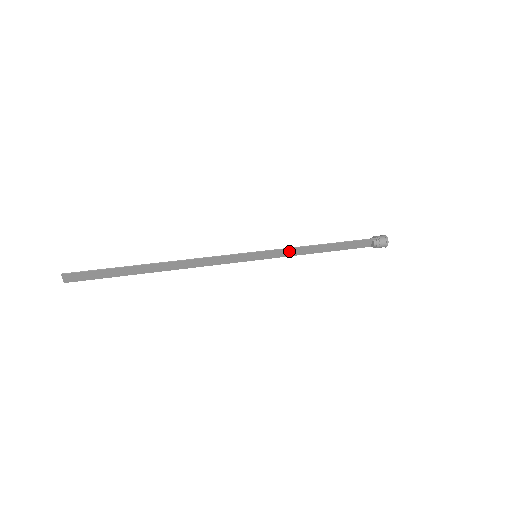
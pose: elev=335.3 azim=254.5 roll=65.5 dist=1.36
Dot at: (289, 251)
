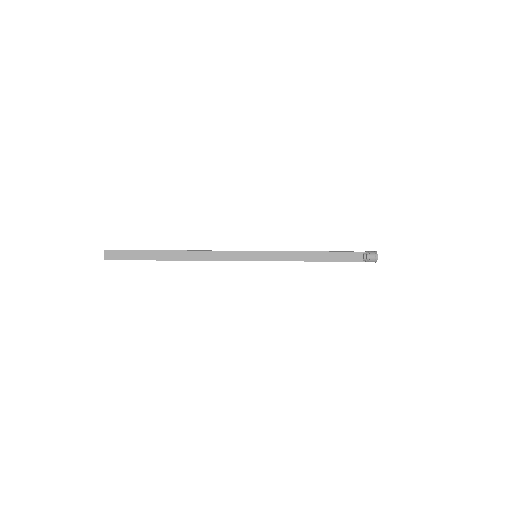
Dot at: (285, 255)
